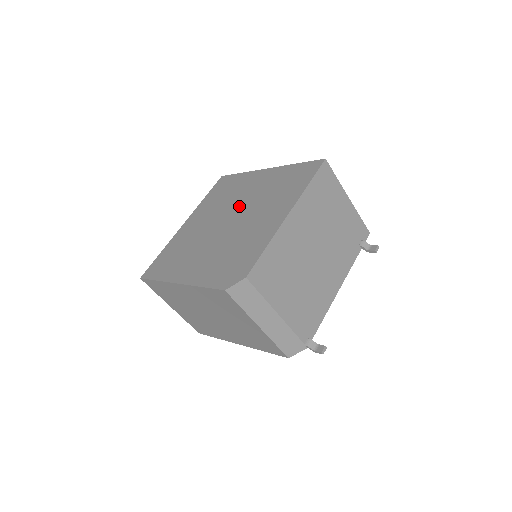
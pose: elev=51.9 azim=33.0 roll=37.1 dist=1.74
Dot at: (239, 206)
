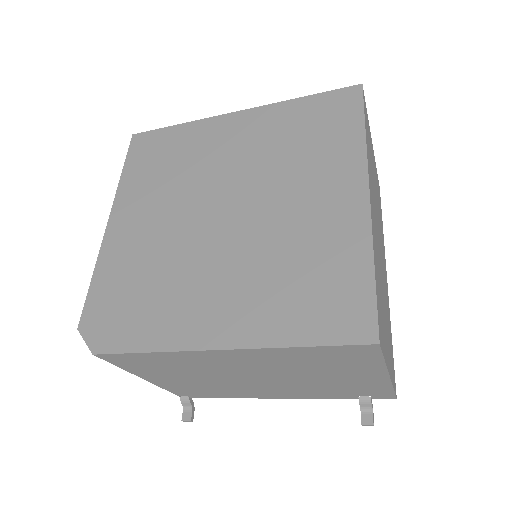
Dot at: (260, 207)
